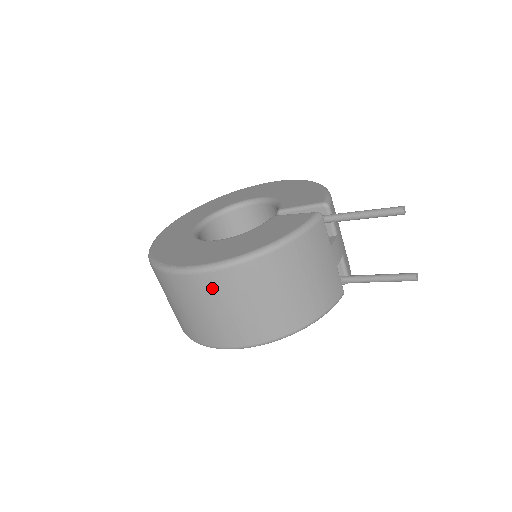
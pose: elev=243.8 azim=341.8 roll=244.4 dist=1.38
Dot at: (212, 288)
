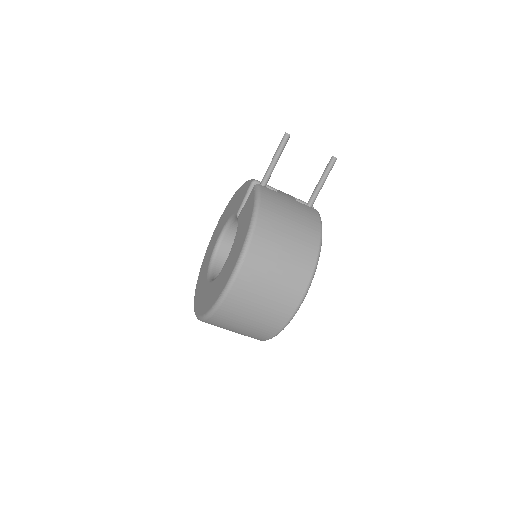
Dot at: (254, 272)
